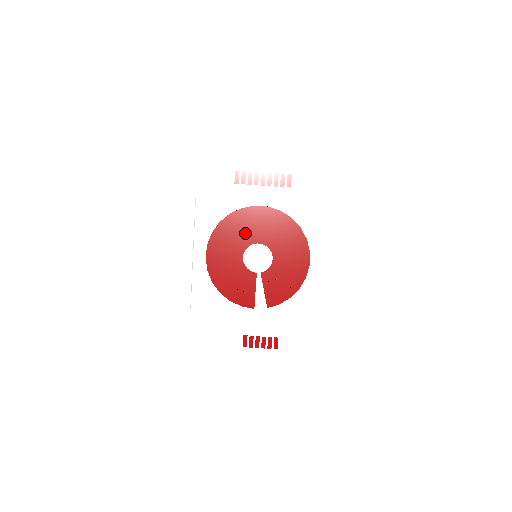
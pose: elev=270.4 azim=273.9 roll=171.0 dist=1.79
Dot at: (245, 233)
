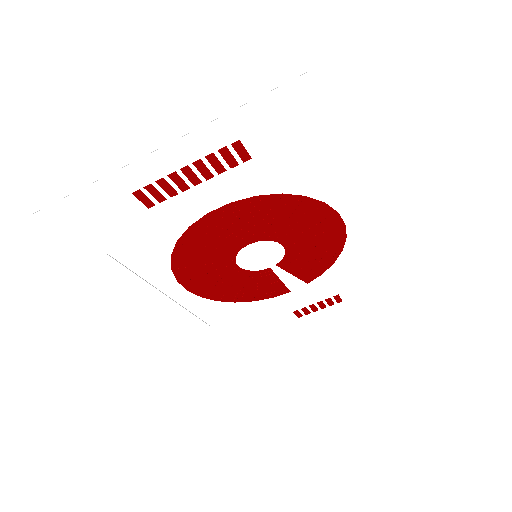
Dot at: (220, 246)
